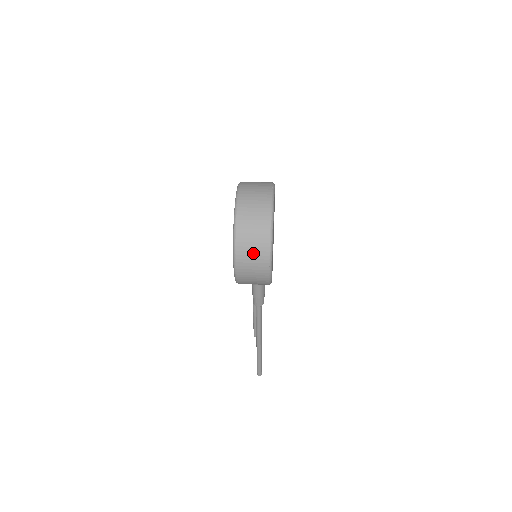
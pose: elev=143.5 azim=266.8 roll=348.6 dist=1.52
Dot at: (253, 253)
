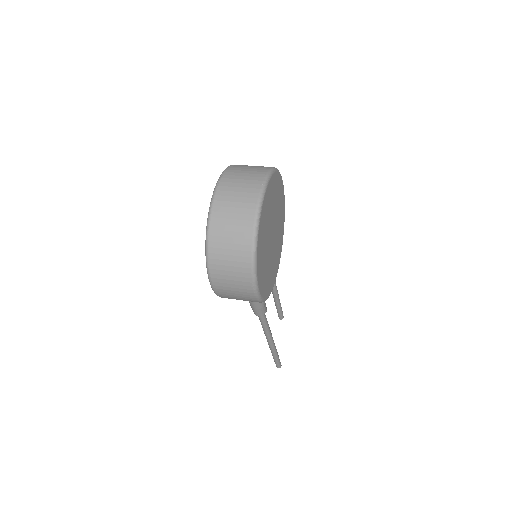
Dot at: (231, 273)
